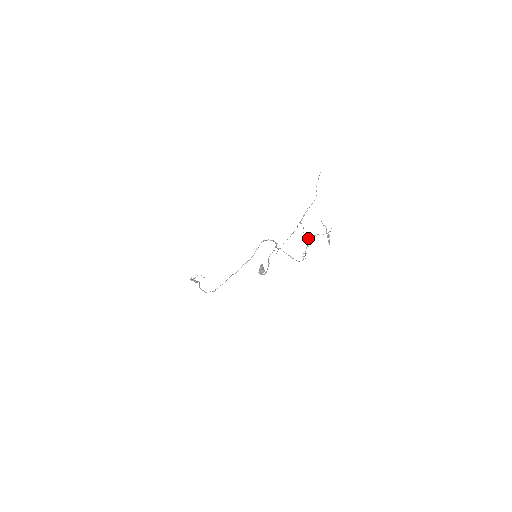
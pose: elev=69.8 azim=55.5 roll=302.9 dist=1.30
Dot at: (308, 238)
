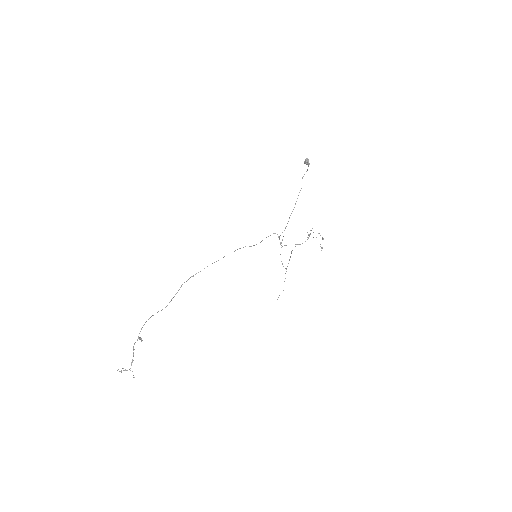
Dot at: (310, 230)
